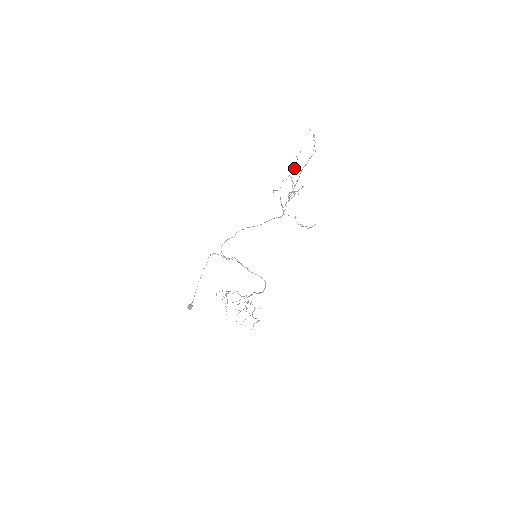
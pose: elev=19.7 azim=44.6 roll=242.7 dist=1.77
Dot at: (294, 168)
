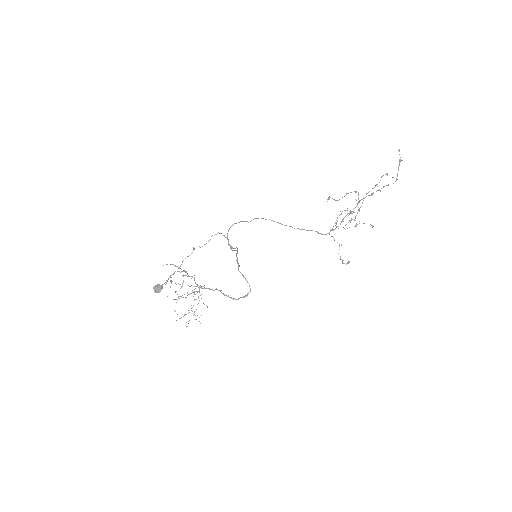
Dot at: (372, 188)
